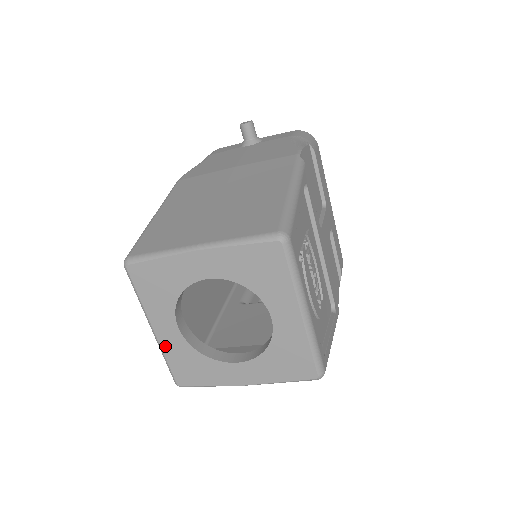
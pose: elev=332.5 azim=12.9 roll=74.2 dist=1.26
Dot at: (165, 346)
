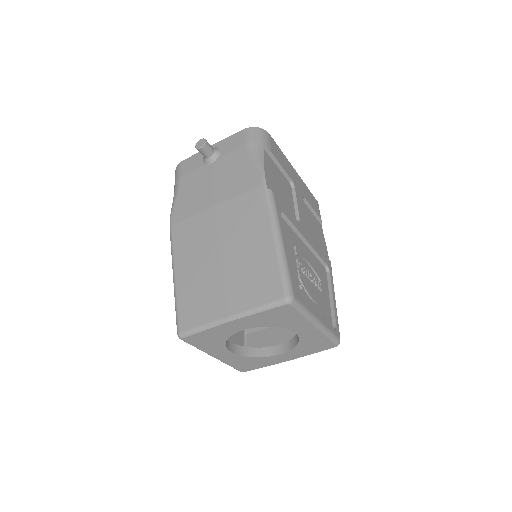
Dot at: (226, 361)
